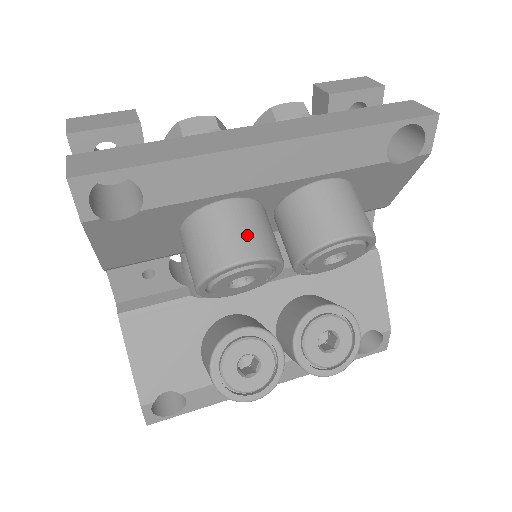
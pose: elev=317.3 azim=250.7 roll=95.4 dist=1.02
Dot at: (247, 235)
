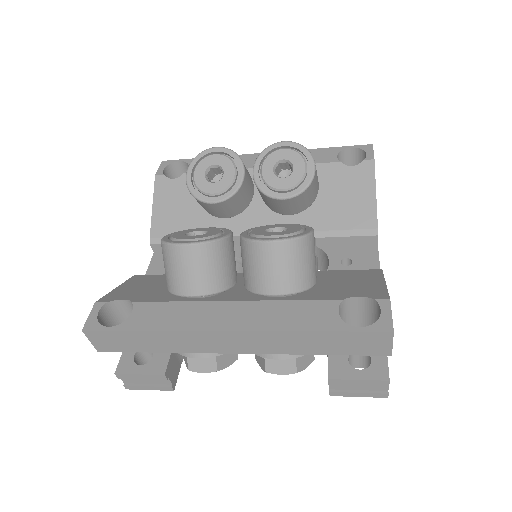
Dot at: occluded
